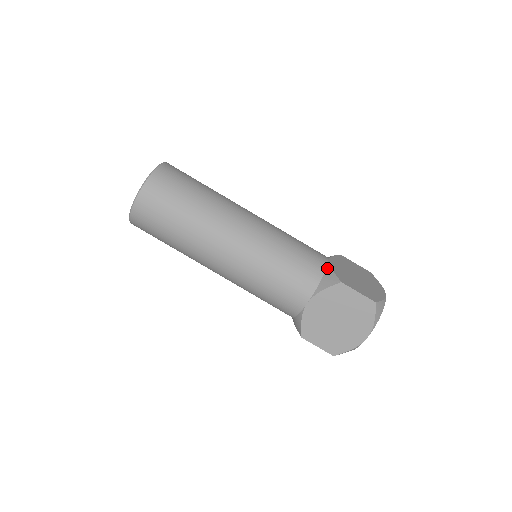
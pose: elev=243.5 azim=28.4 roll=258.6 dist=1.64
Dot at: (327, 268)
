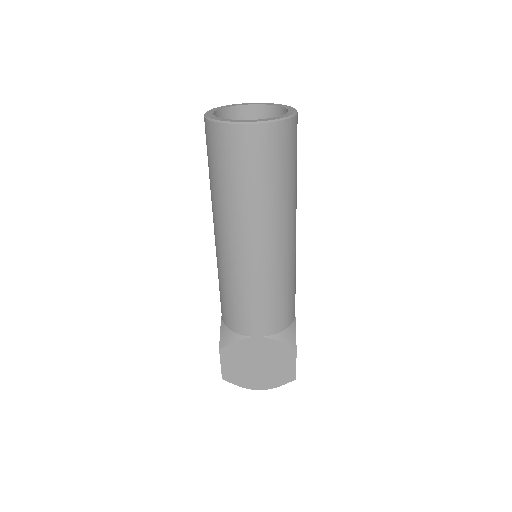
Dot at: (293, 323)
